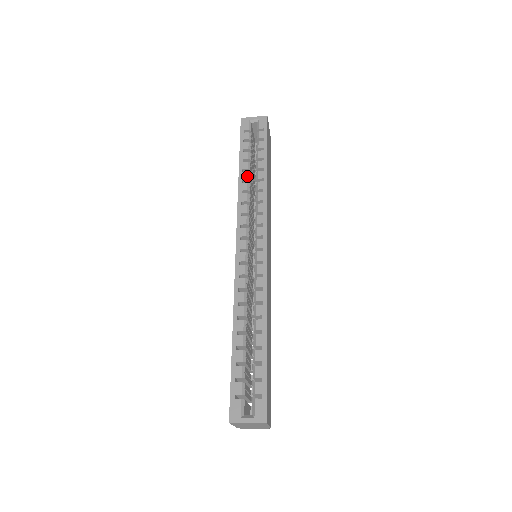
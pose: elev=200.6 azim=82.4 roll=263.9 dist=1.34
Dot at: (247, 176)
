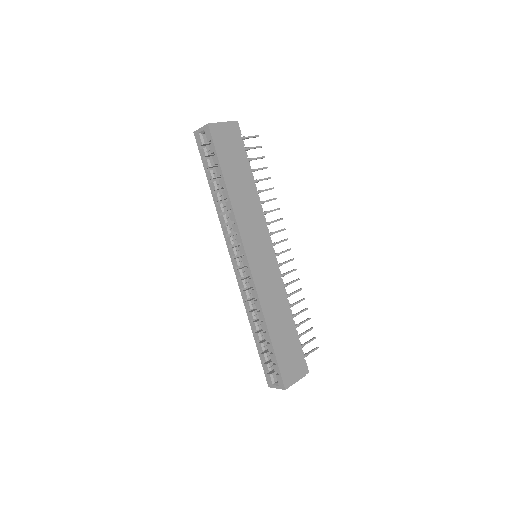
Dot at: (217, 198)
